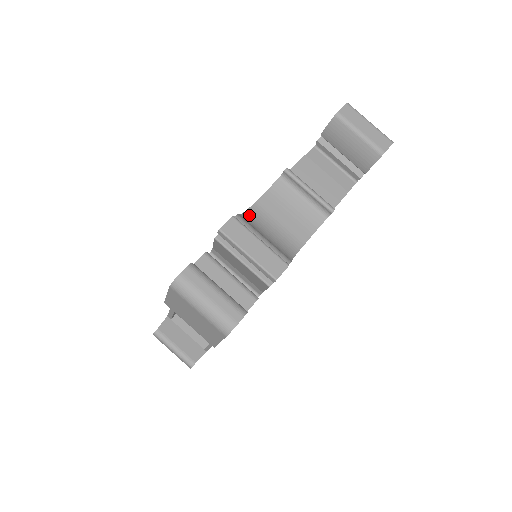
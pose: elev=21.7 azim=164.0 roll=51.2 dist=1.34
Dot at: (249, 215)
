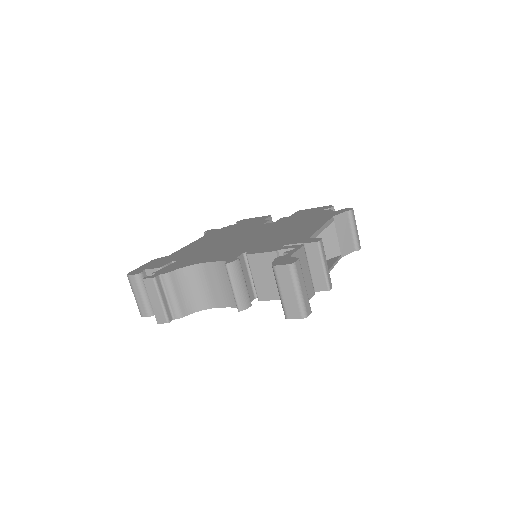
Dot at: (189, 270)
